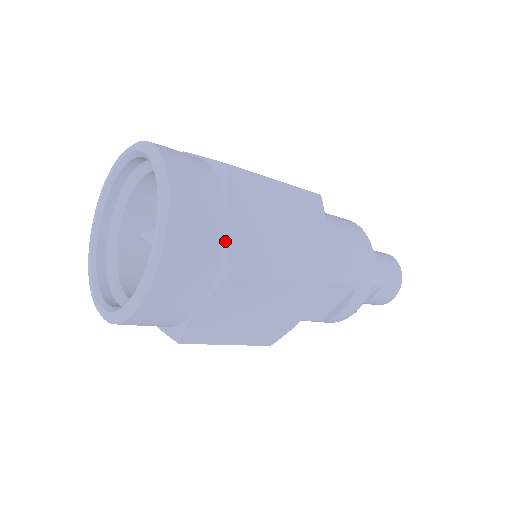
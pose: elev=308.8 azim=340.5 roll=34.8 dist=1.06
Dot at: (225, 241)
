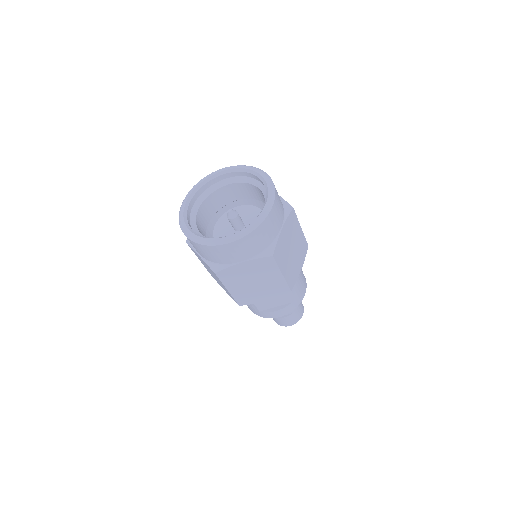
Dot at: (277, 239)
